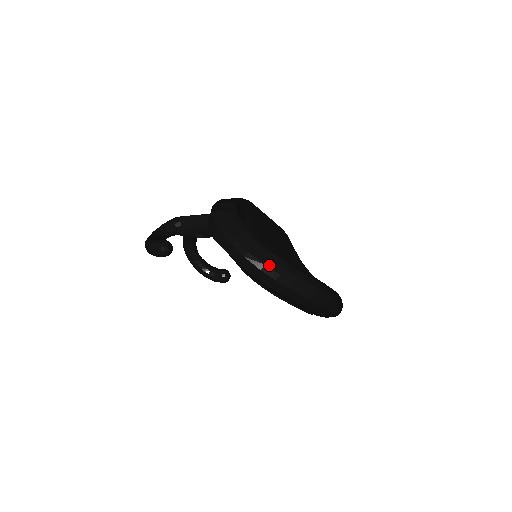
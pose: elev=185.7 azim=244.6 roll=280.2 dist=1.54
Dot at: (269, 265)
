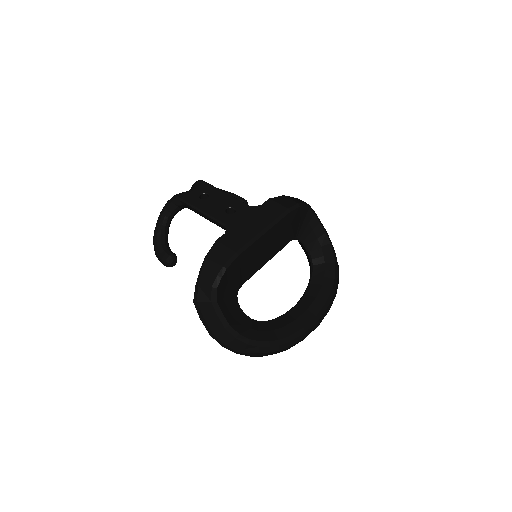
Dot at: (244, 353)
